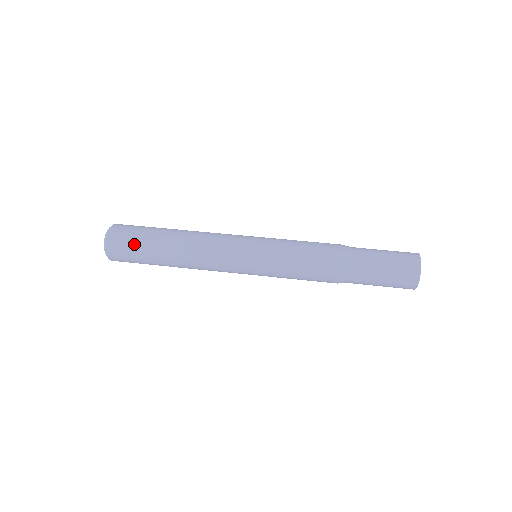
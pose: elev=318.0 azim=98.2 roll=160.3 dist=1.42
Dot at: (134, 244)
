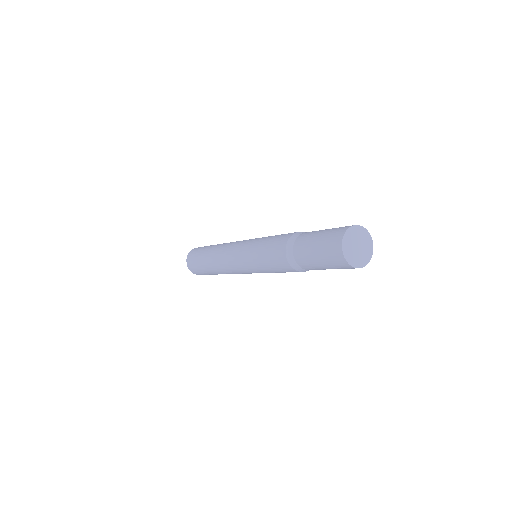
Dot at: occluded
